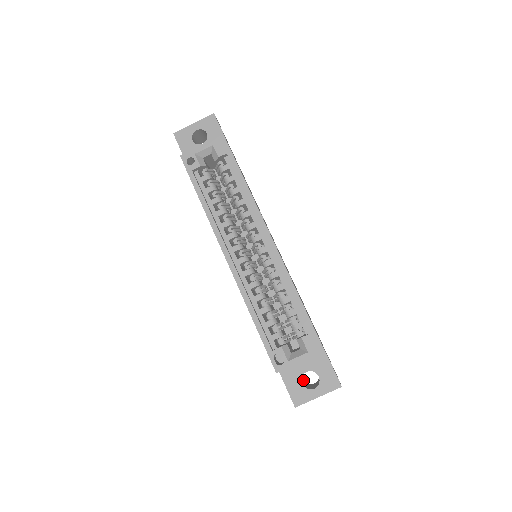
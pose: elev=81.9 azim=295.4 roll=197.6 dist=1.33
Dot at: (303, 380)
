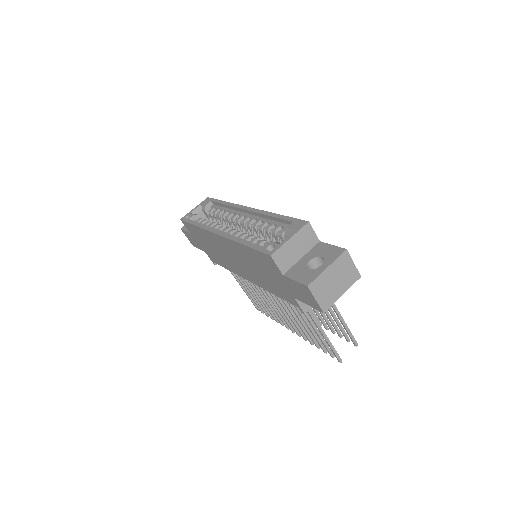
Dot at: occluded
